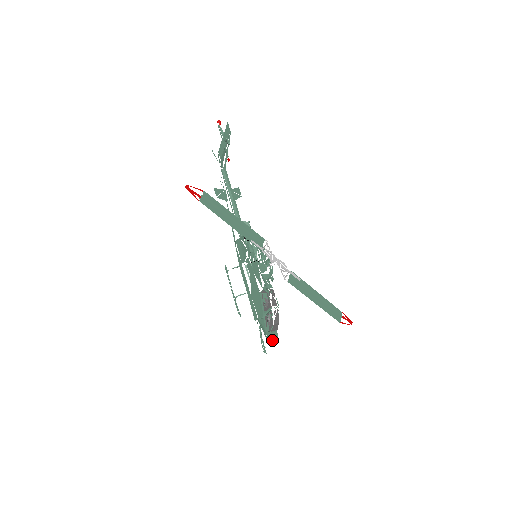
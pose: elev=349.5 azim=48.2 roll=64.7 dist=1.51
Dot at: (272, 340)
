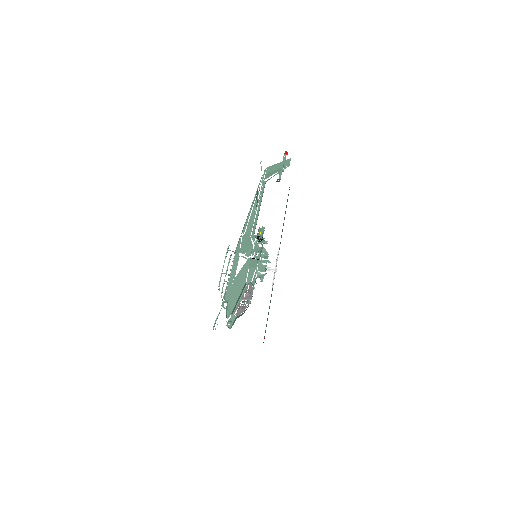
Dot at: (233, 323)
